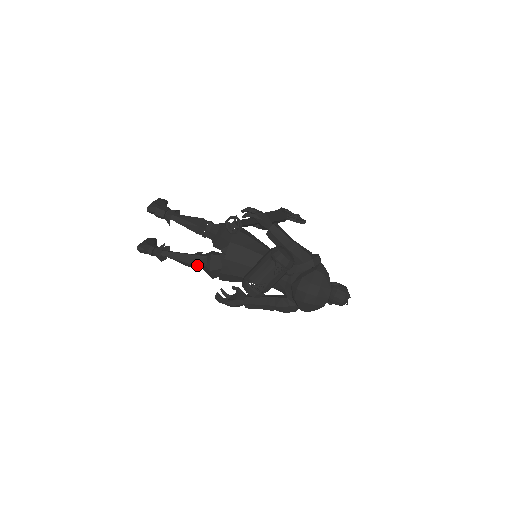
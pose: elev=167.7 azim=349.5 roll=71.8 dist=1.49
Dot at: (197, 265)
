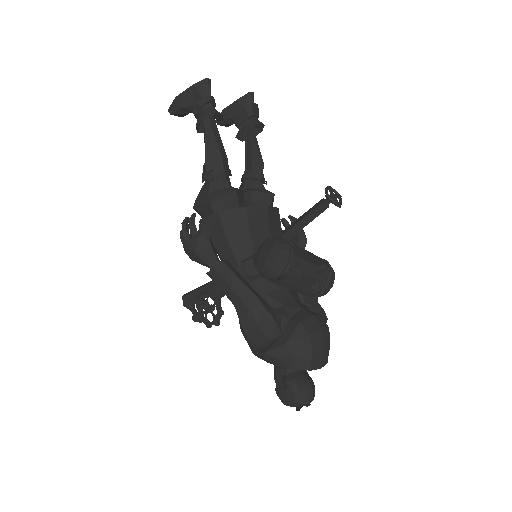
Dot at: (223, 173)
